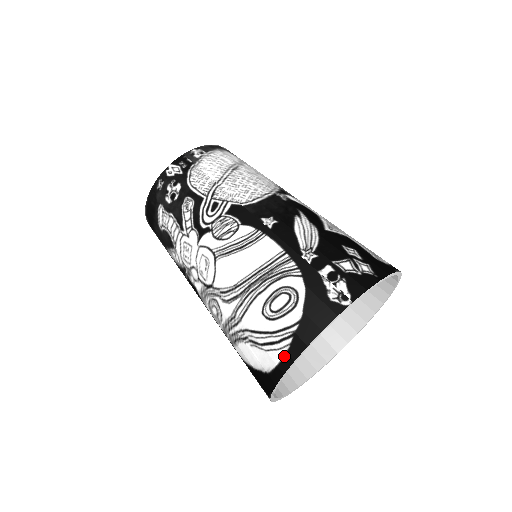
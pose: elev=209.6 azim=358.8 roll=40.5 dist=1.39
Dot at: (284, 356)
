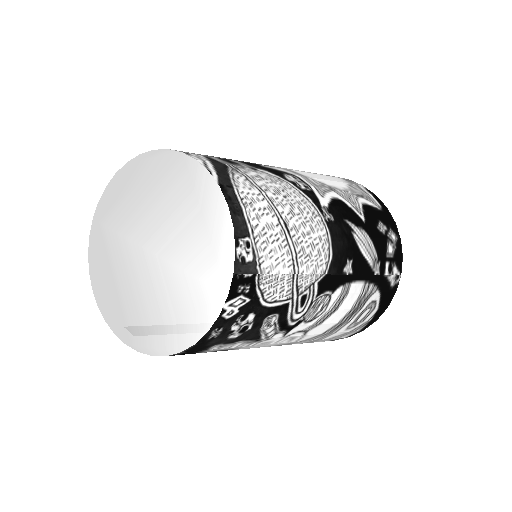
Dot at: (356, 333)
